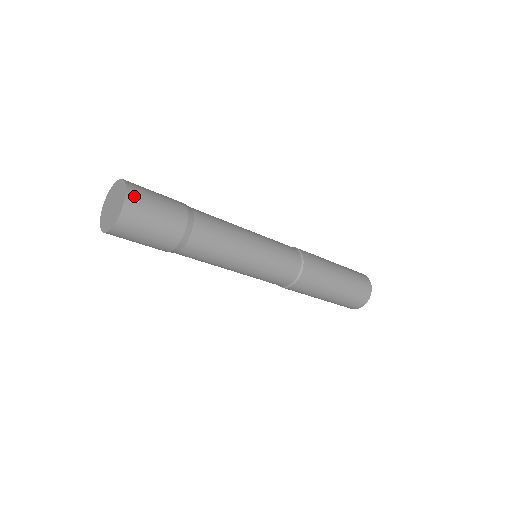
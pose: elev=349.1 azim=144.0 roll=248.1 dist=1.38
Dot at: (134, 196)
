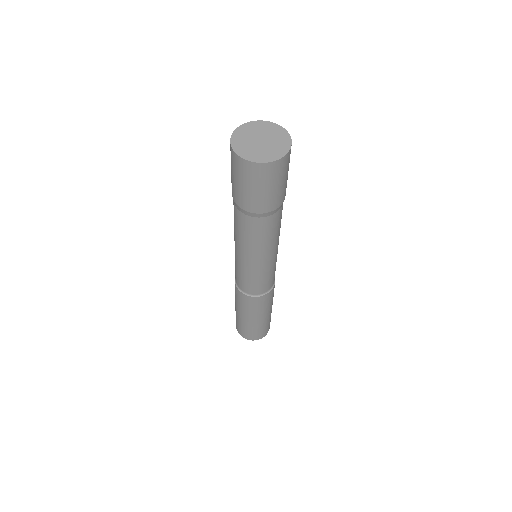
Dot at: occluded
